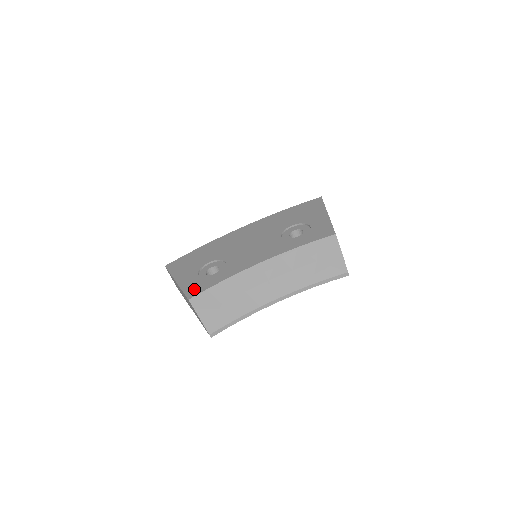
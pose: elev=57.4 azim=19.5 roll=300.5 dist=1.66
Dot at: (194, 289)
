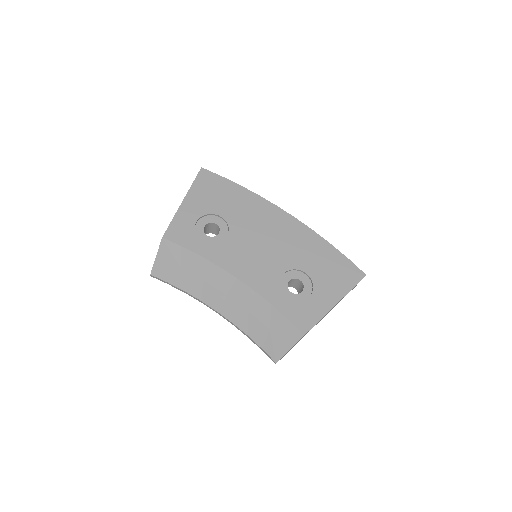
Dot at: (178, 232)
